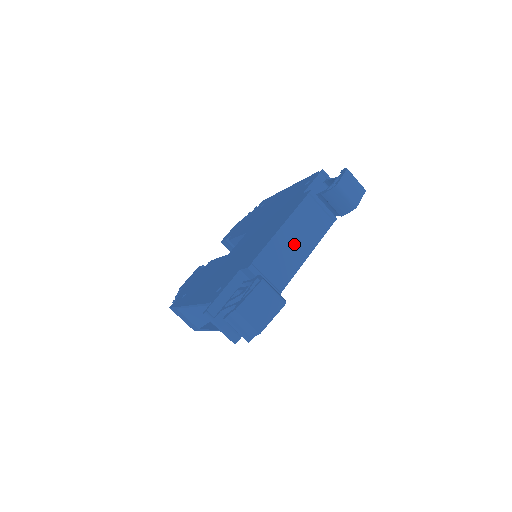
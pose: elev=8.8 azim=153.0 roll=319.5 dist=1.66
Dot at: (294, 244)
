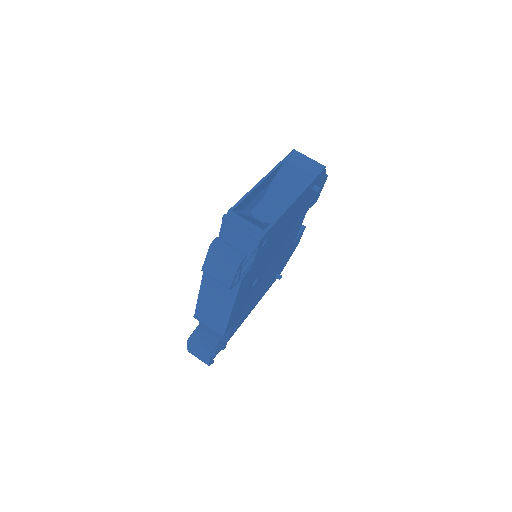
Dot at: (216, 301)
